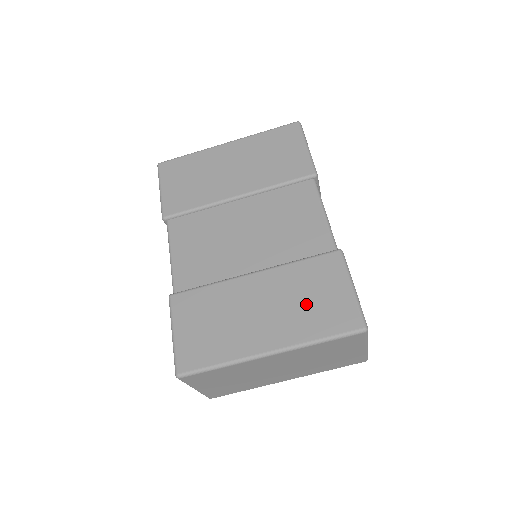
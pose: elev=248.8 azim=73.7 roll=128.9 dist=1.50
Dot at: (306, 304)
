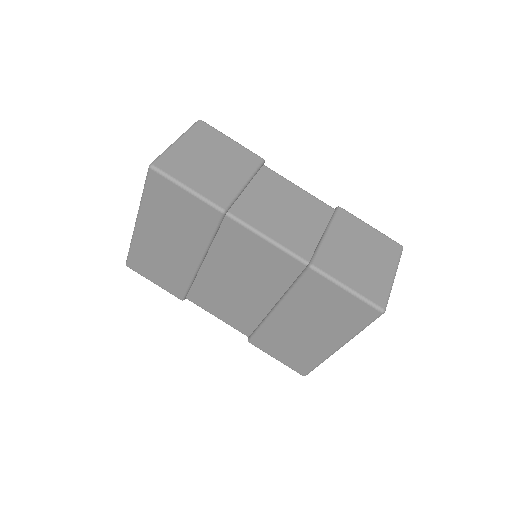
Dot at: (328, 315)
